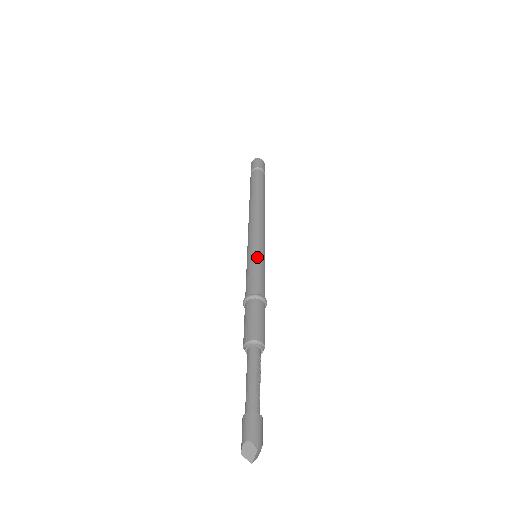
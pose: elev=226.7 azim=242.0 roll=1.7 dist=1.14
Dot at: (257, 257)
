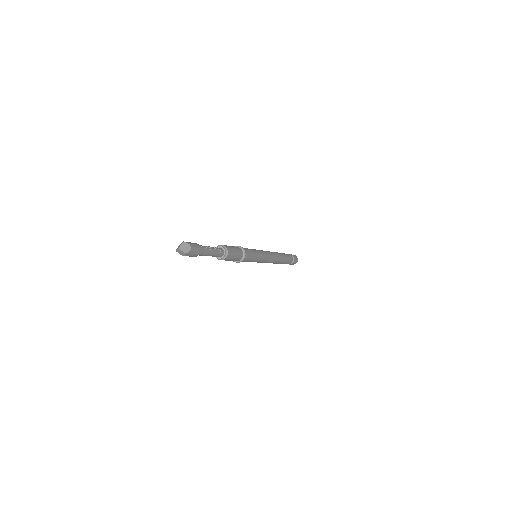
Dot at: occluded
